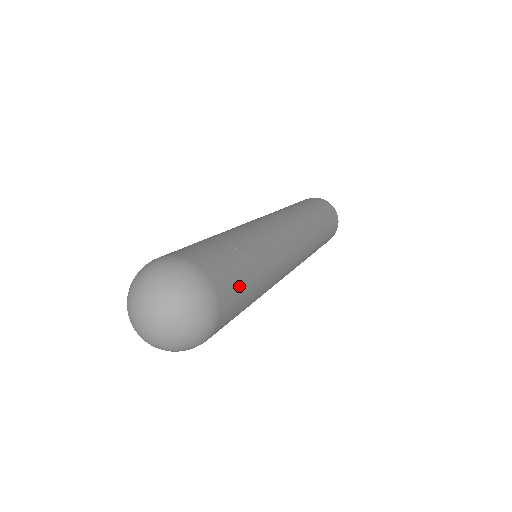
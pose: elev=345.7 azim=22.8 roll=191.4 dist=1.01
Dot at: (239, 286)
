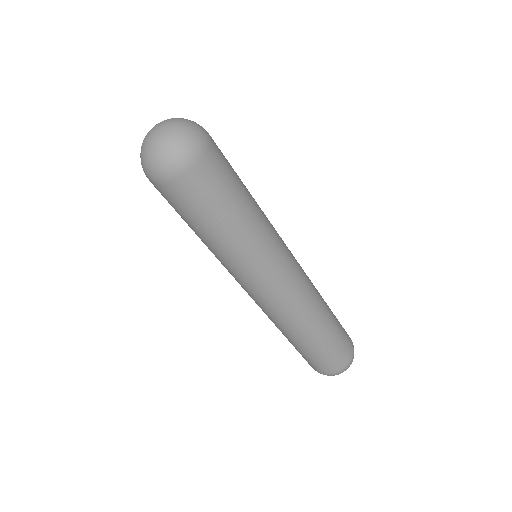
Dot at: (227, 178)
